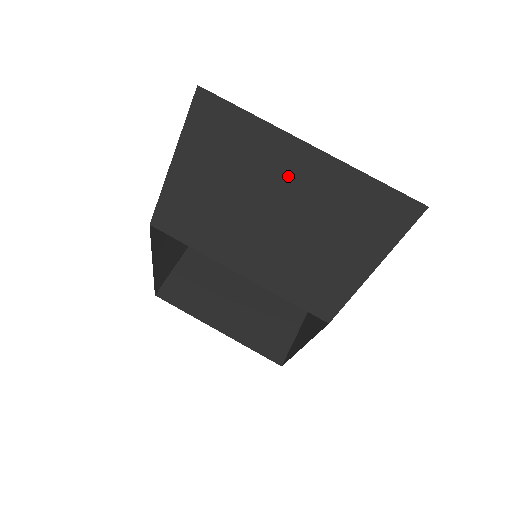
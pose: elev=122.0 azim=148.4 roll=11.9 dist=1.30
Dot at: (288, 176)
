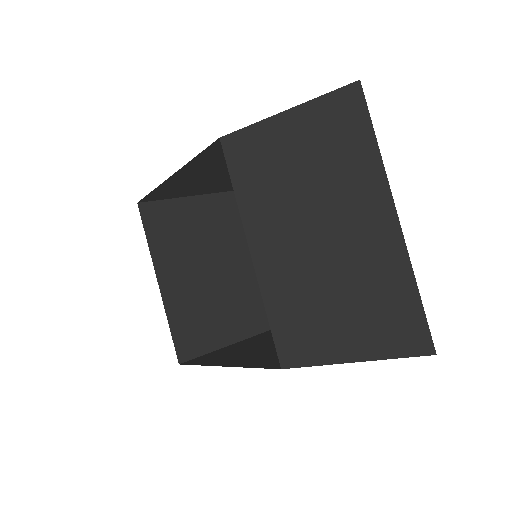
Dot at: (360, 220)
